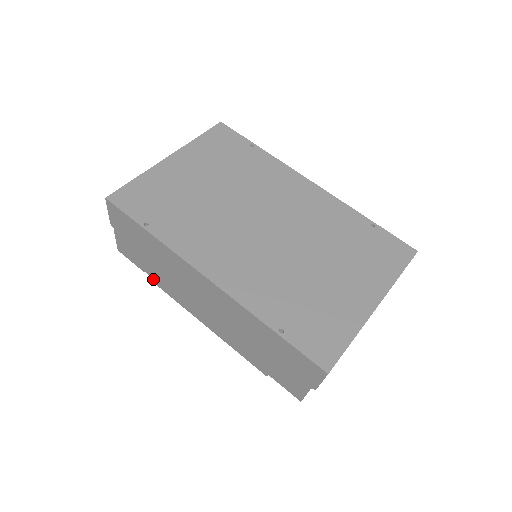
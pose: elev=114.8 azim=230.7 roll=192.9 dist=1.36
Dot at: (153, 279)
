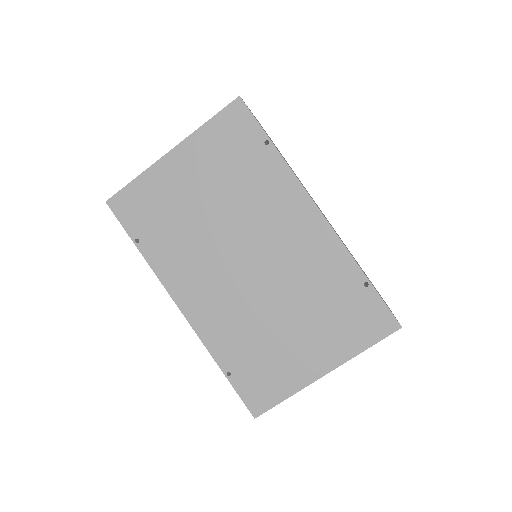
Dot at: occluded
